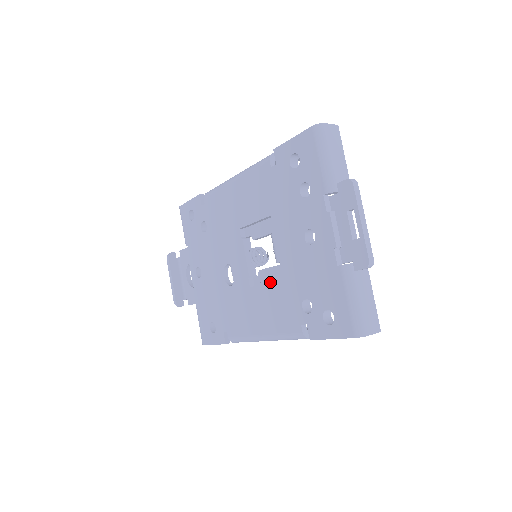
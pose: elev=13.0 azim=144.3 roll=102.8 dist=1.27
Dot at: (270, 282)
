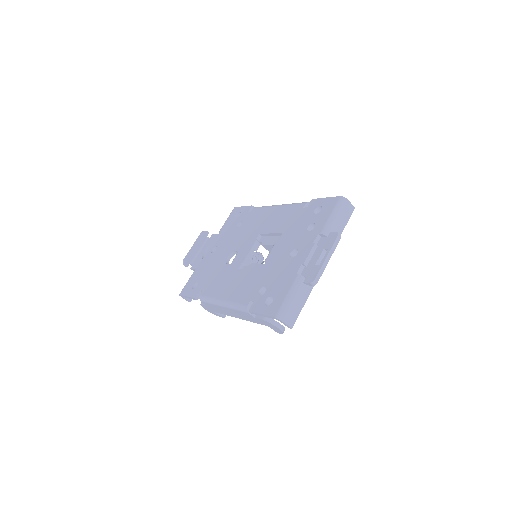
Dot at: occluded
